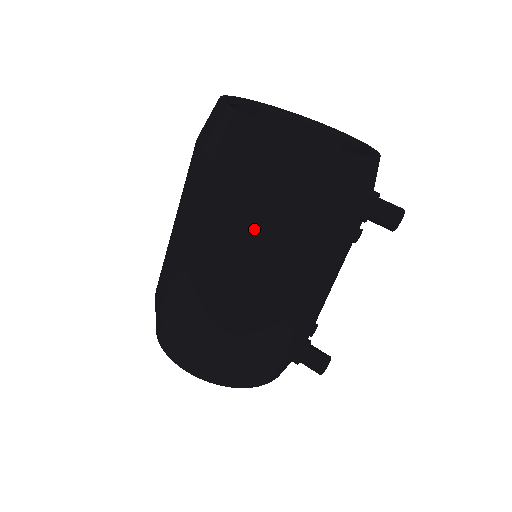
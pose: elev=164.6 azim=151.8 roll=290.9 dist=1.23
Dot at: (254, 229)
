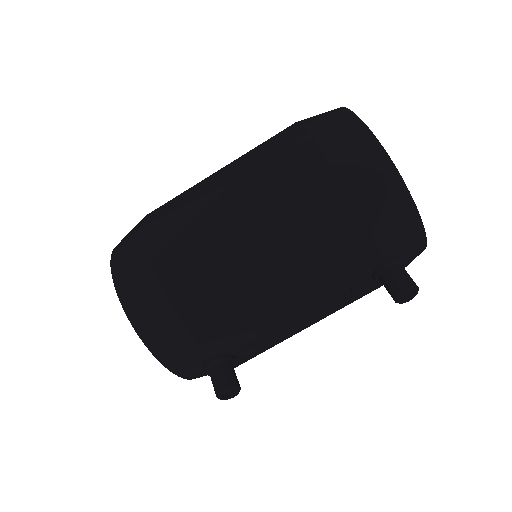
Dot at: (289, 185)
